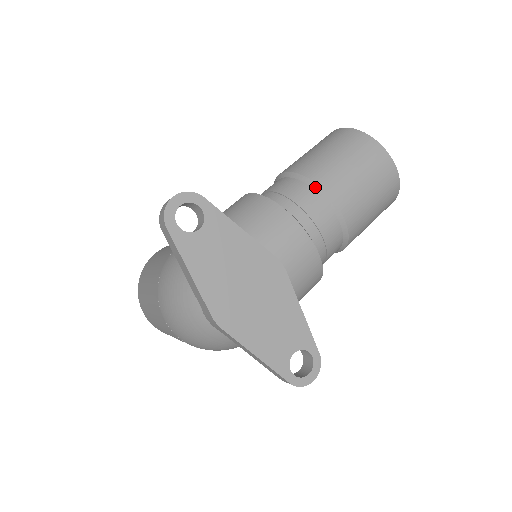
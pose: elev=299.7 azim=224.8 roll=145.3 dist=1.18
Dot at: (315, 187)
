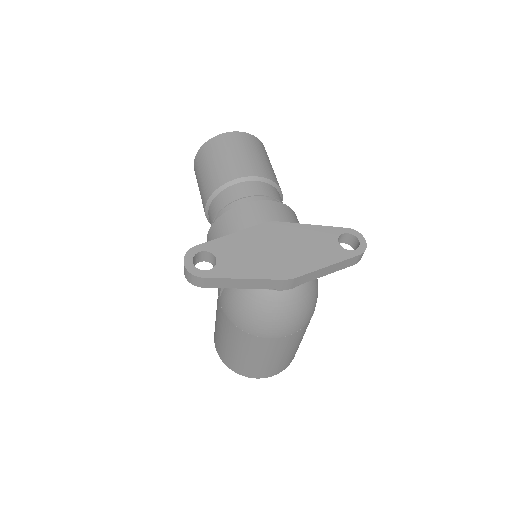
Dot at: (227, 185)
